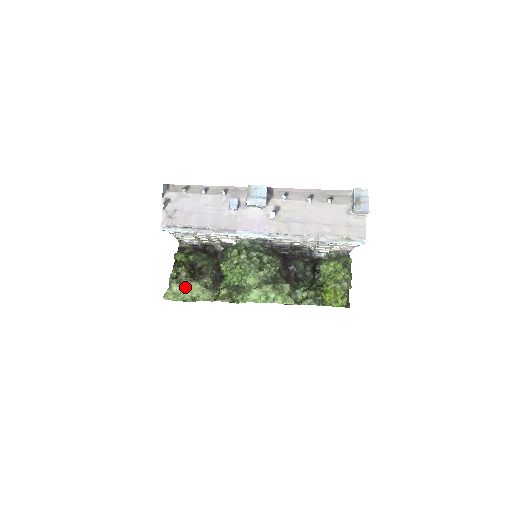
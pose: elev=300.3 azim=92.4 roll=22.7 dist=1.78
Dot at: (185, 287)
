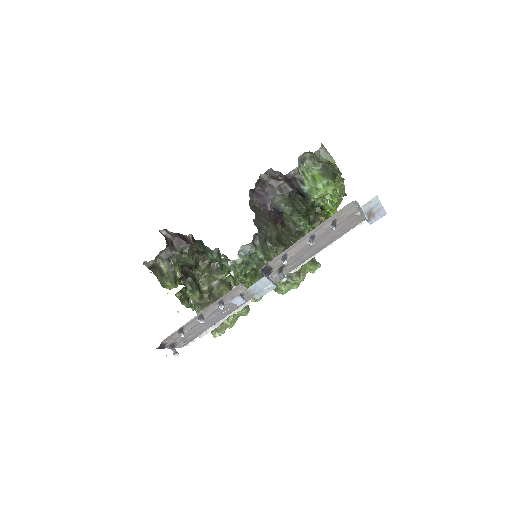
Dot at: occluded
